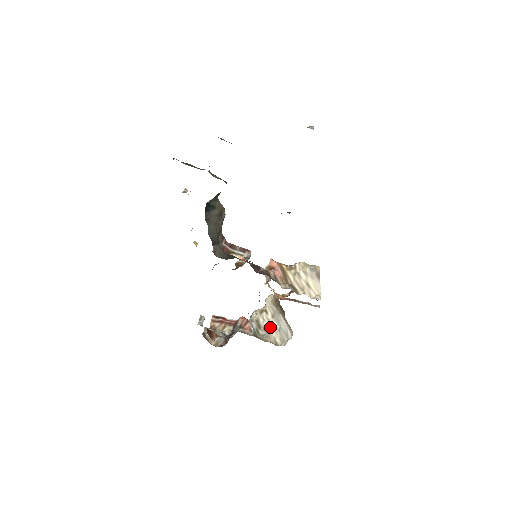
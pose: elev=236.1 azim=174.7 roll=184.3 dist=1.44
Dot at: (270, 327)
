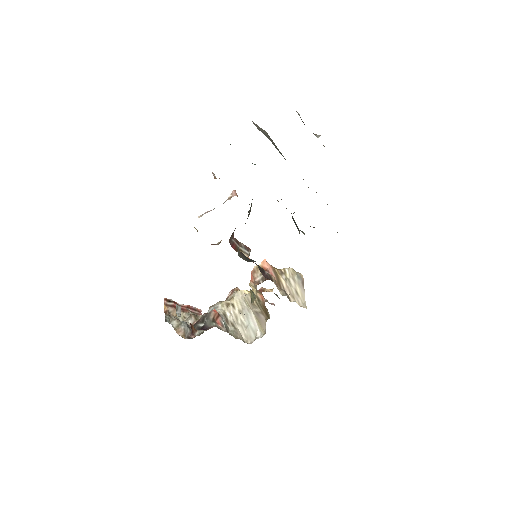
Dot at: (237, 322)
